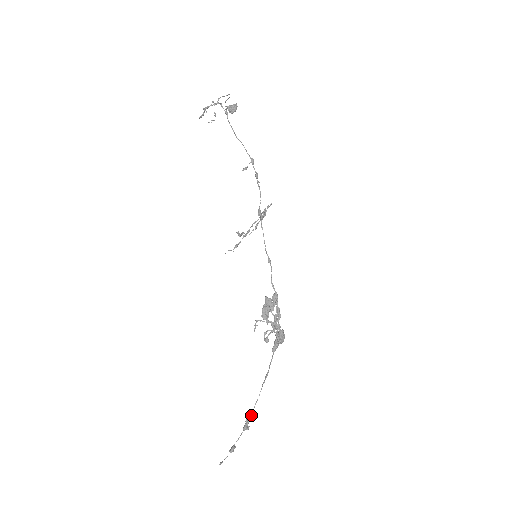
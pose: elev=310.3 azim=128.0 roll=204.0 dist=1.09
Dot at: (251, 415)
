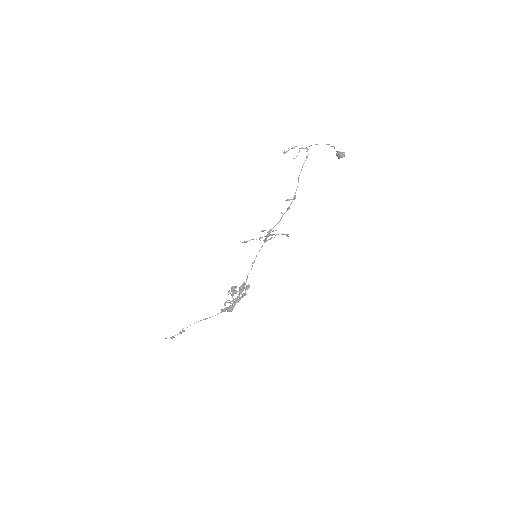
Dot at: occluded
